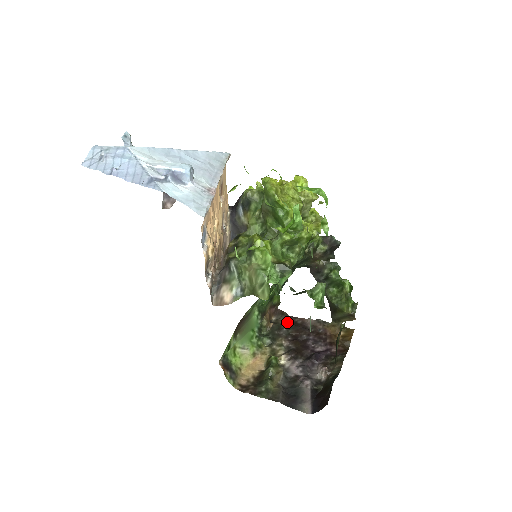
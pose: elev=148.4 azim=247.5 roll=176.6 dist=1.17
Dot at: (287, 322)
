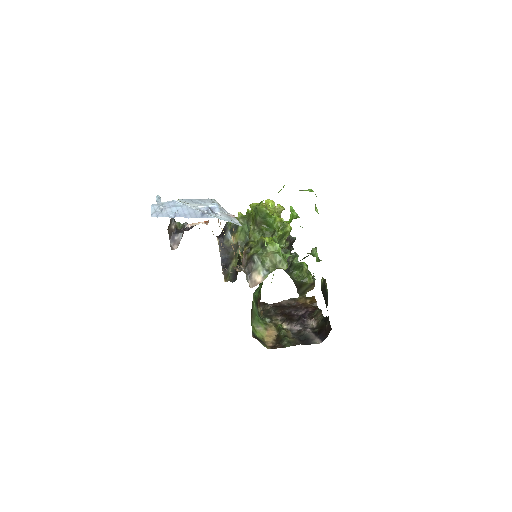
Dot at: (271, 307)
